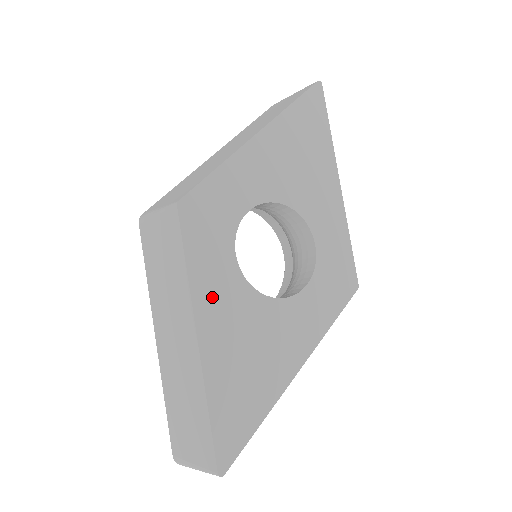
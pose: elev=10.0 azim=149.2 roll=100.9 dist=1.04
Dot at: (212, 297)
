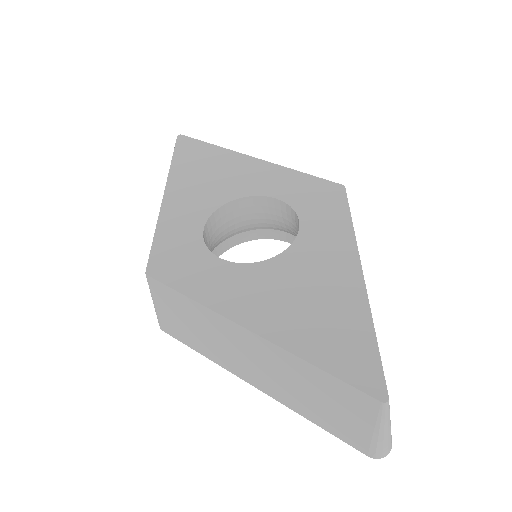
Dot at: (231, 296)
